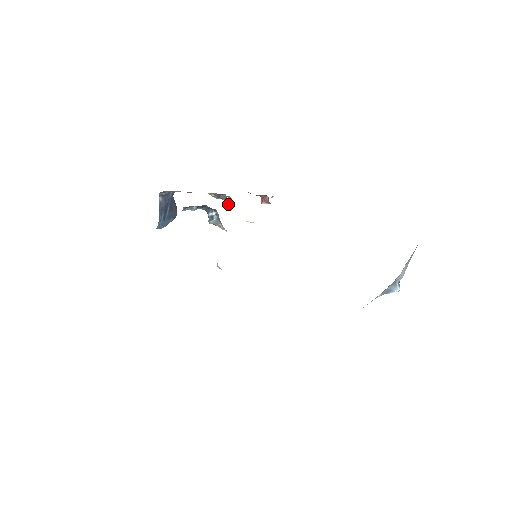
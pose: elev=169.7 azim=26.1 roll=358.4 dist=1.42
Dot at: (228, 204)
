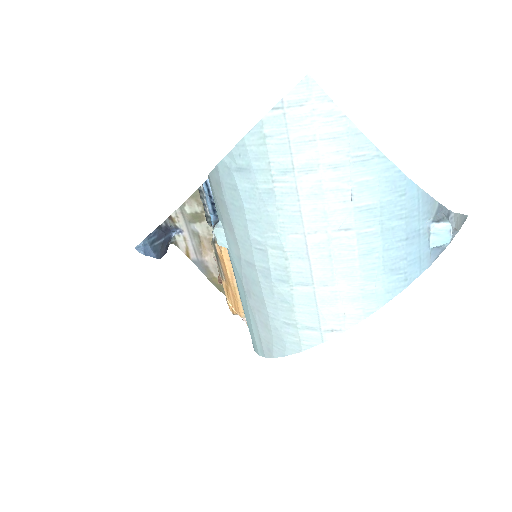
Dot at: occluded
